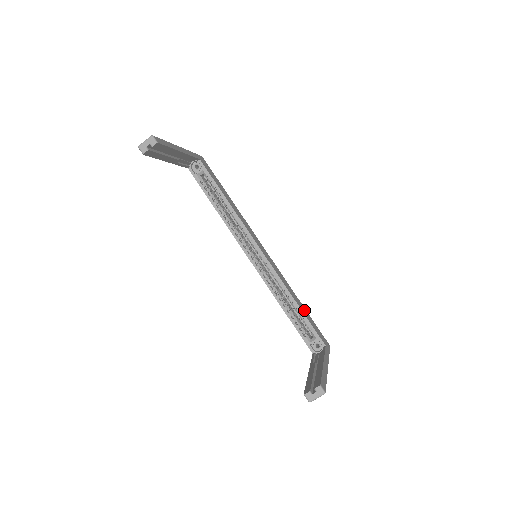
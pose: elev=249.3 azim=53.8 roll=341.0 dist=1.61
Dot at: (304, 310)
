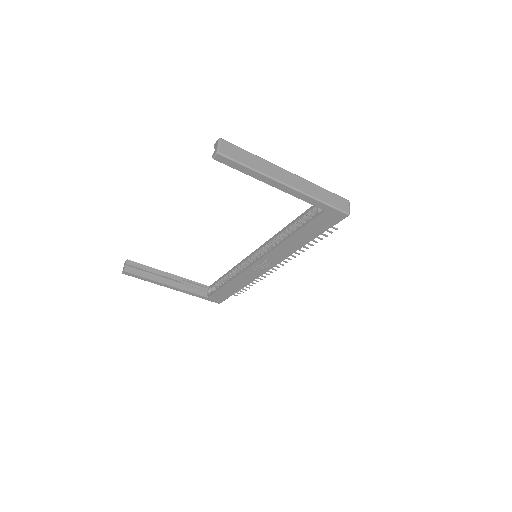
Dot at: occluded
